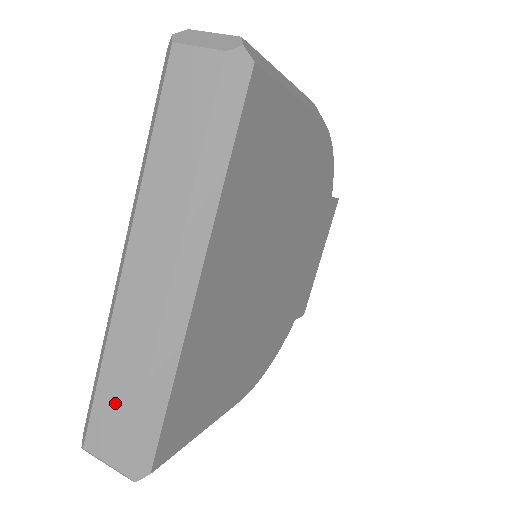
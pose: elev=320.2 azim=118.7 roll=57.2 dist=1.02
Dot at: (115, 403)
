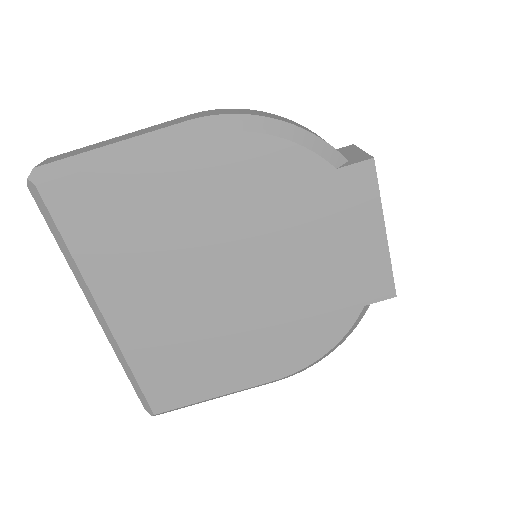
Dot at: occluded
